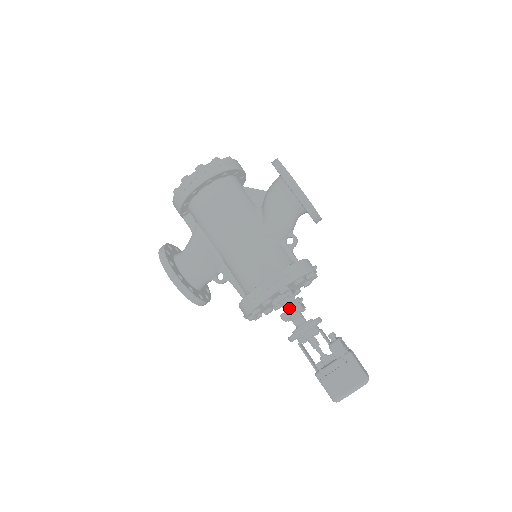
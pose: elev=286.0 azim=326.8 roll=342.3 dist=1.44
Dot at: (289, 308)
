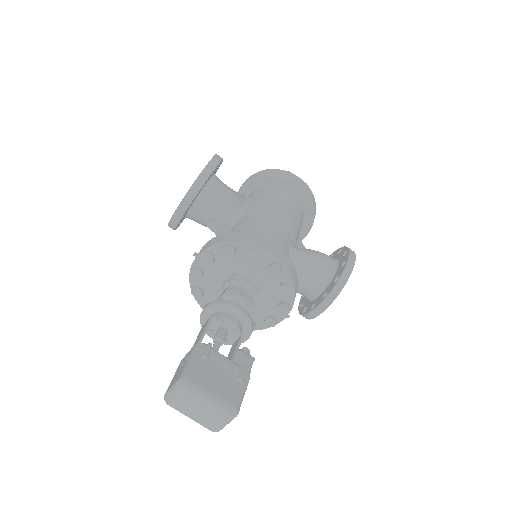
Dot at: occluded
